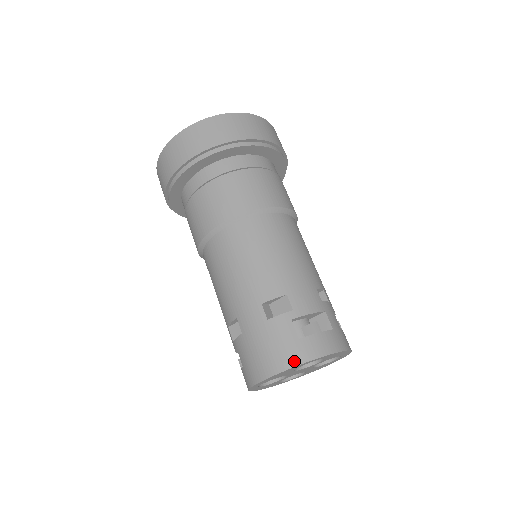
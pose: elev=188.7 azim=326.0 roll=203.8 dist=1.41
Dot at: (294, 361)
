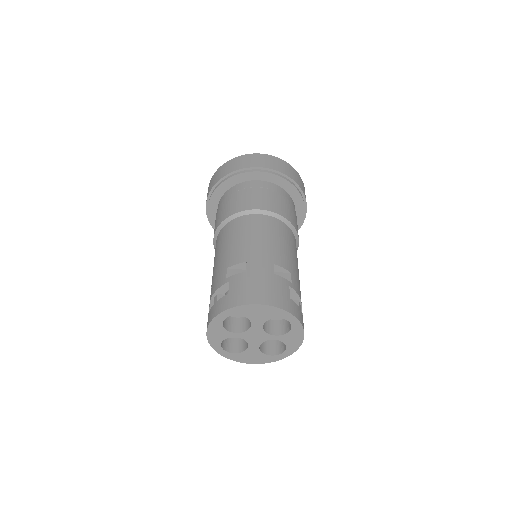
Dot at: (283, 306)
